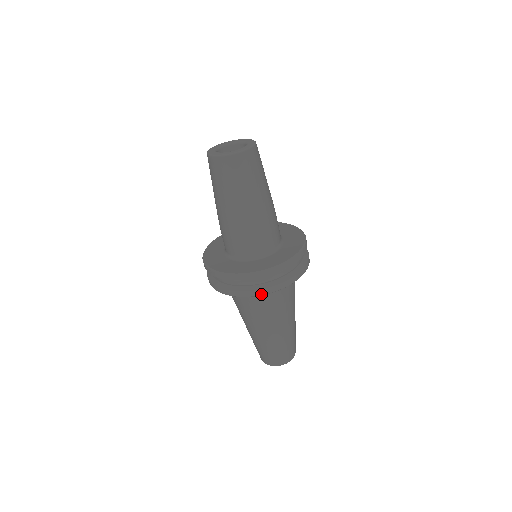
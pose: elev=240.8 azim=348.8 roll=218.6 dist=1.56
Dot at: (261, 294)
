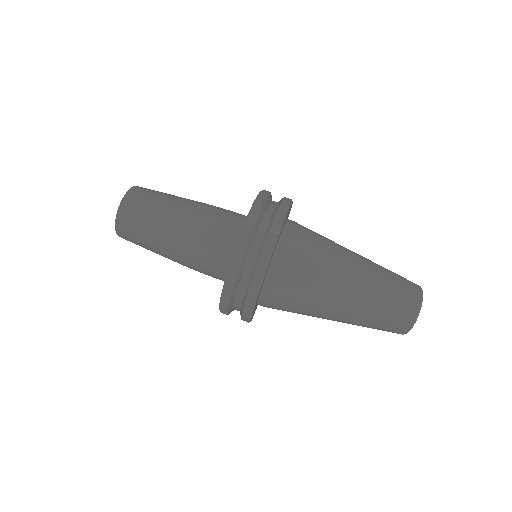
Dot at: (289, 201)
